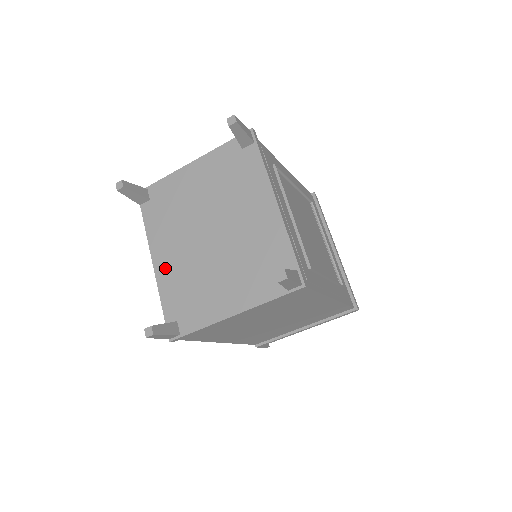
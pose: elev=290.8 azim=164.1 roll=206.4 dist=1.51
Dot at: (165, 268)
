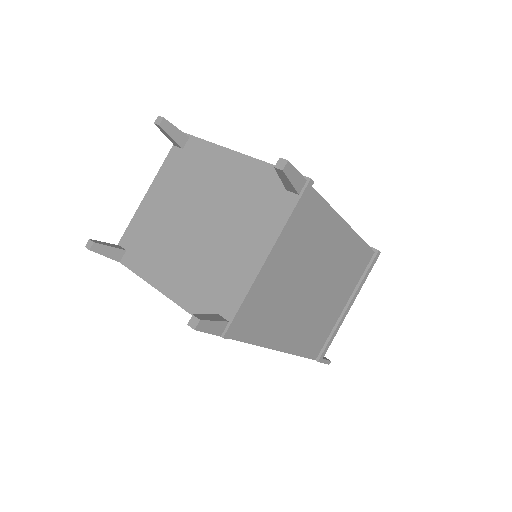
Dot at: (175, 284)
